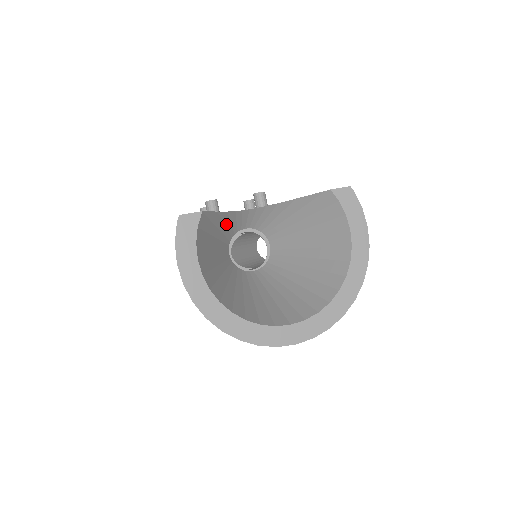
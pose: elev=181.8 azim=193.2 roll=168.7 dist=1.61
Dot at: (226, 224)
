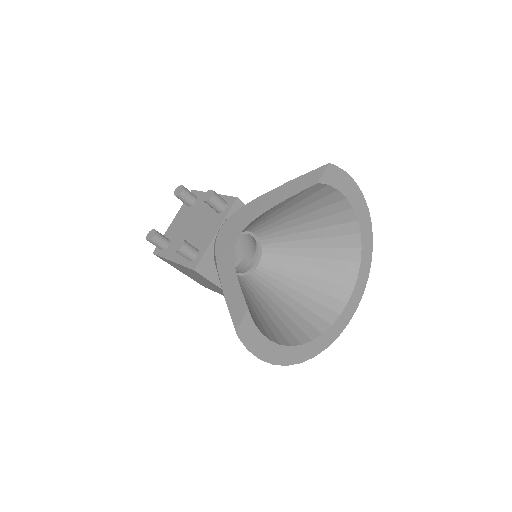
Dot at: occluded
